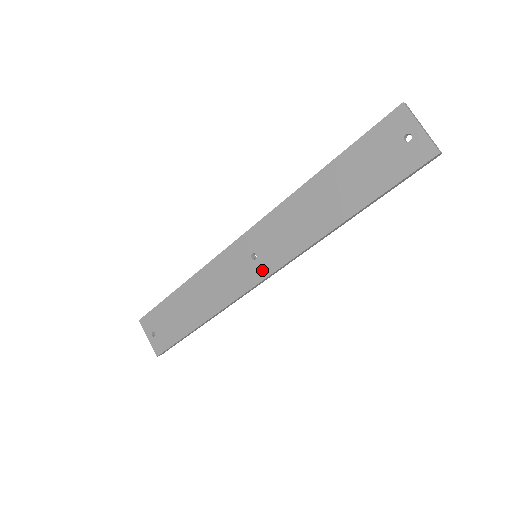
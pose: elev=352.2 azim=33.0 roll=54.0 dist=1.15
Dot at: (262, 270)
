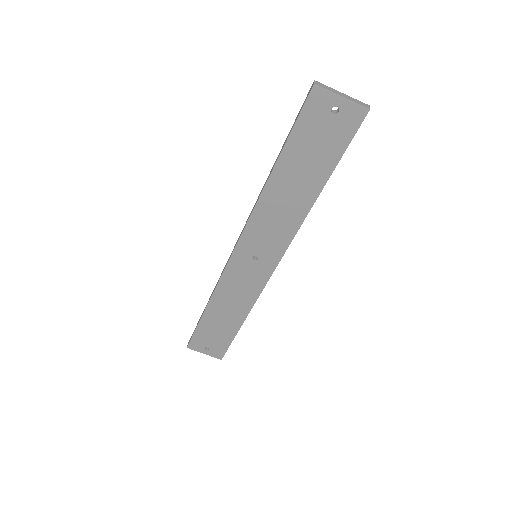
Dot at: (269, 264)
